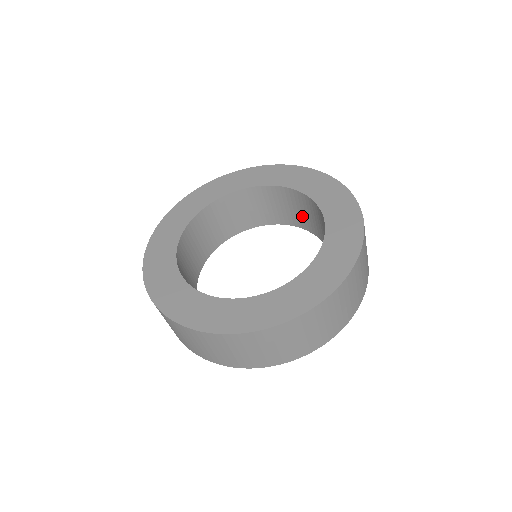
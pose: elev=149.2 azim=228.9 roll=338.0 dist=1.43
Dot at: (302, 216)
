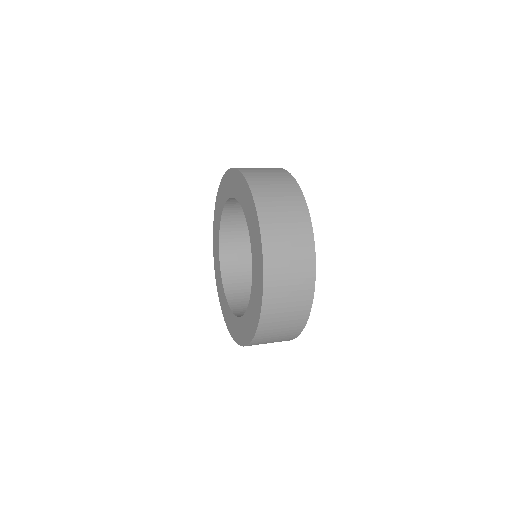
Dot at: occluded
